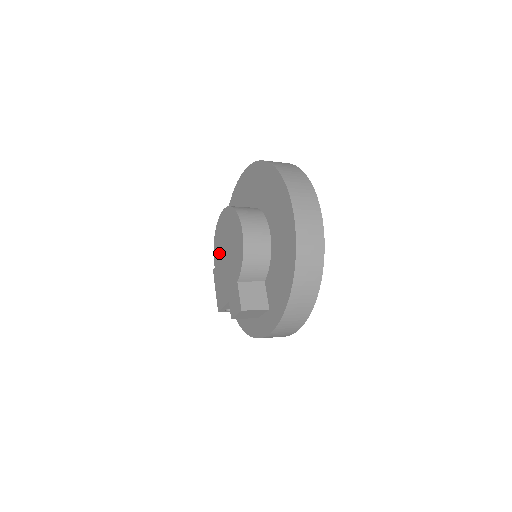
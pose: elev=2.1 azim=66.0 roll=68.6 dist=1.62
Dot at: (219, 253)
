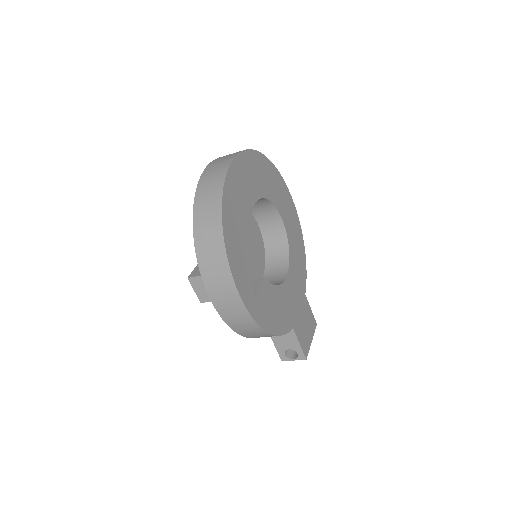
Dot at: occluded
